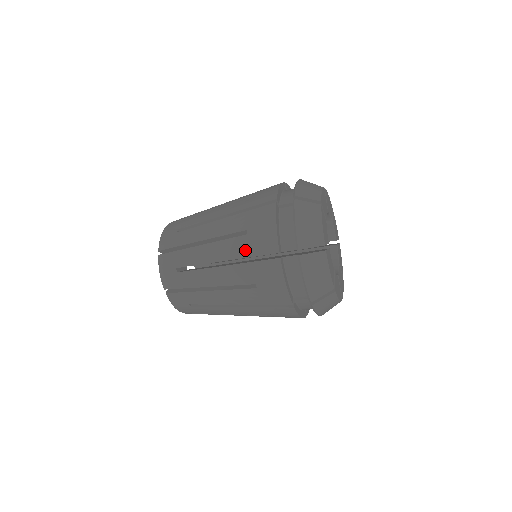
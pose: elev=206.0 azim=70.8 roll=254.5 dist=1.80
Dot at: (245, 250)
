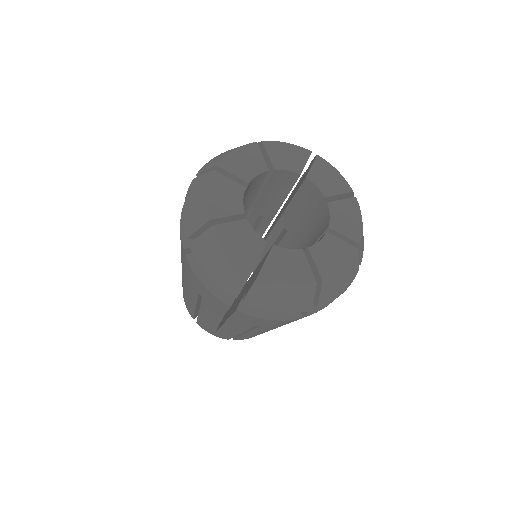
Dot at: occluded
